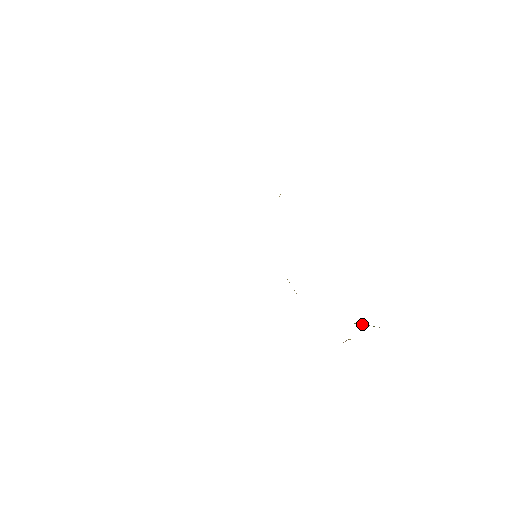
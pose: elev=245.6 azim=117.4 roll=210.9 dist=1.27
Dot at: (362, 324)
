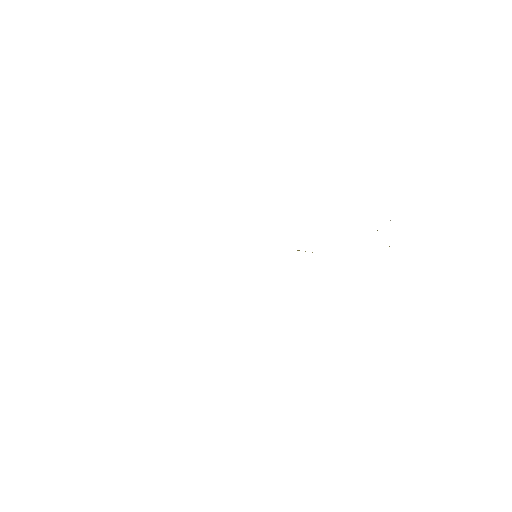
Dot at: occluded
